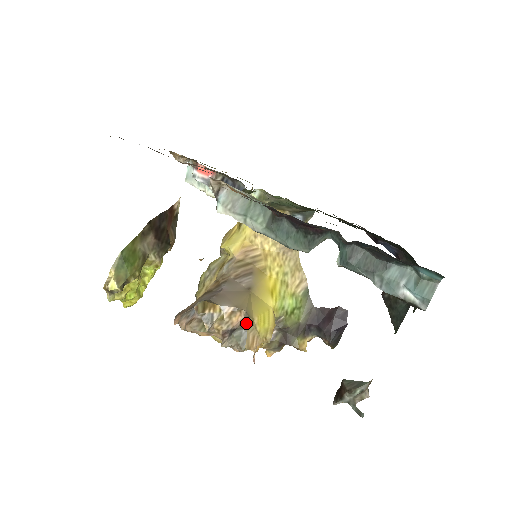
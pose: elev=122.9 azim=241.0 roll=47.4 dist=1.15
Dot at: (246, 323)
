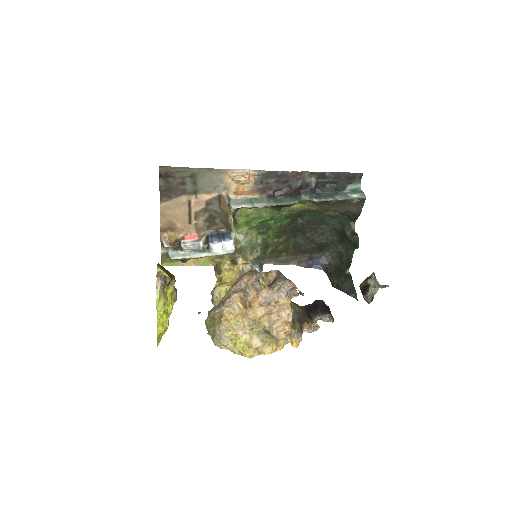
Dot at: (280, 273)
